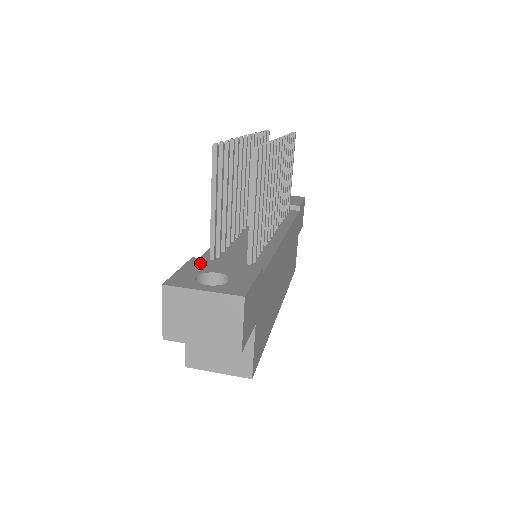
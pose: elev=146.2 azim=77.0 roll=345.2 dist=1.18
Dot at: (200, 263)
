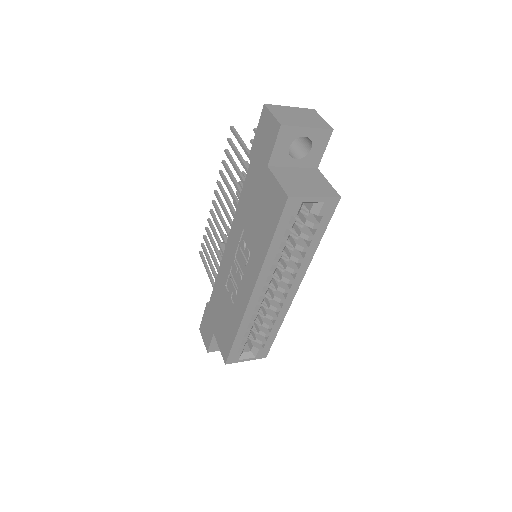
Dot at: occluded
